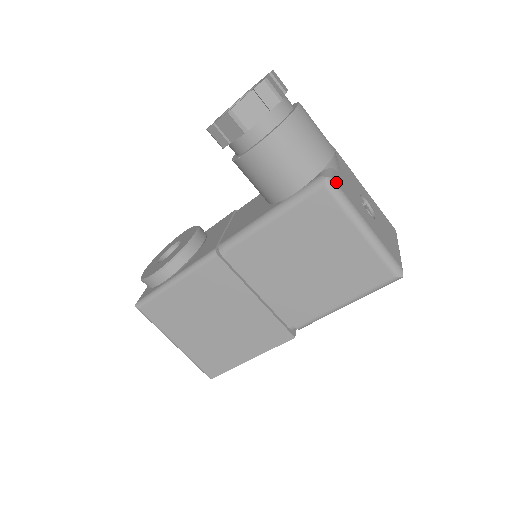
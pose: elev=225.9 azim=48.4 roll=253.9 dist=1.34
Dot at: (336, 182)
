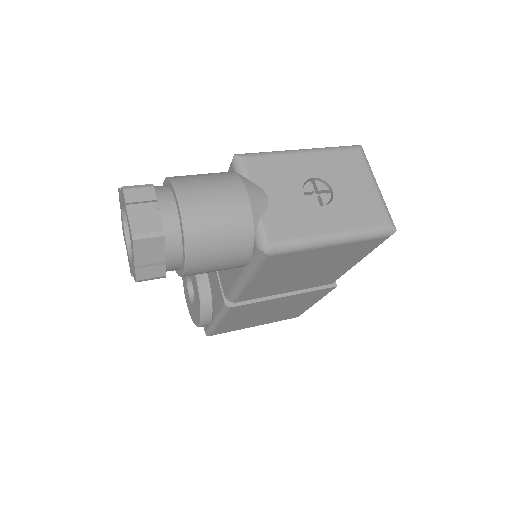
Dot at: (275, 240)
